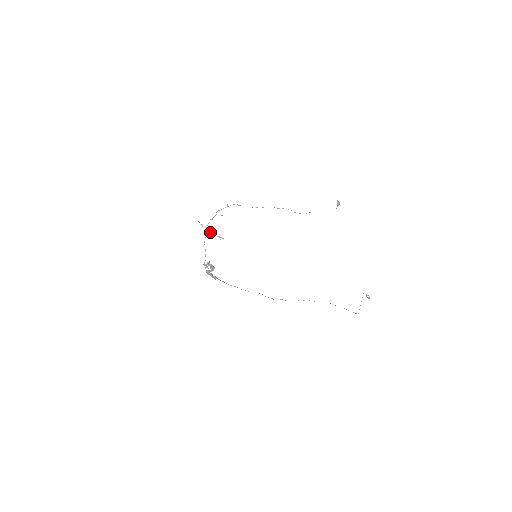
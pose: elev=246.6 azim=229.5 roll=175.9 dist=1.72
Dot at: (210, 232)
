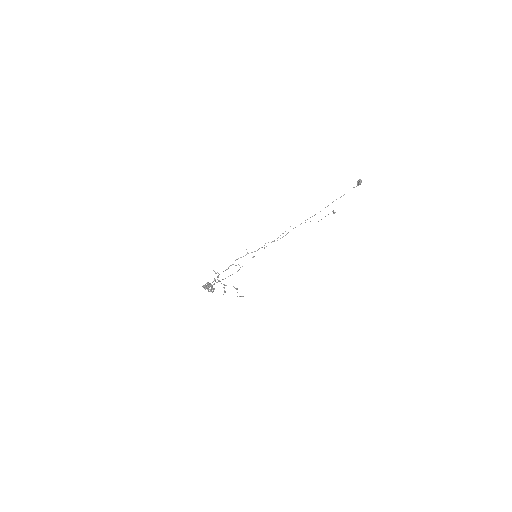
Dot at: occluded
